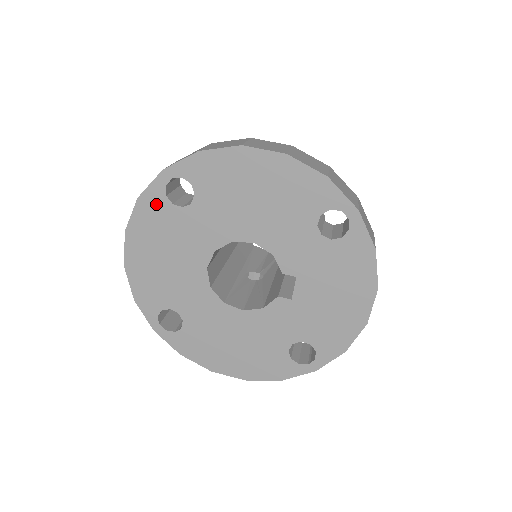
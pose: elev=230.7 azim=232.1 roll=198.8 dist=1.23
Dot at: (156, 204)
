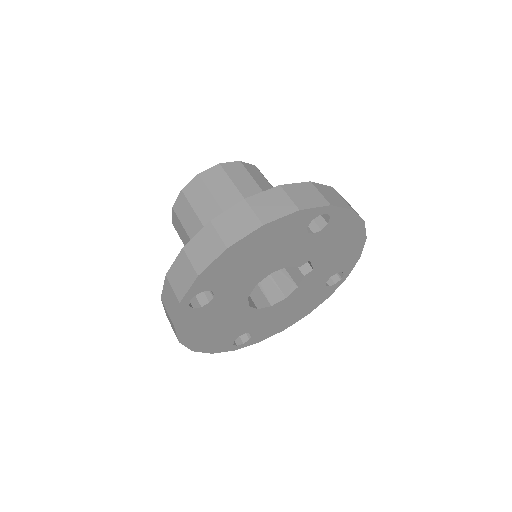
Dot at: (189, 317)
